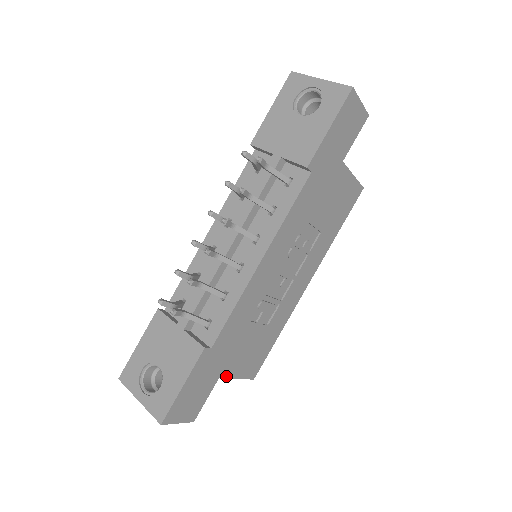
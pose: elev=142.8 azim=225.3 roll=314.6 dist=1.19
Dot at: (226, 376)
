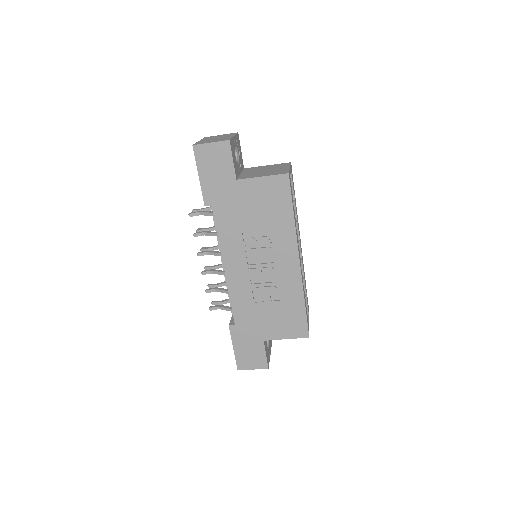
Dot at: (271, 339)
